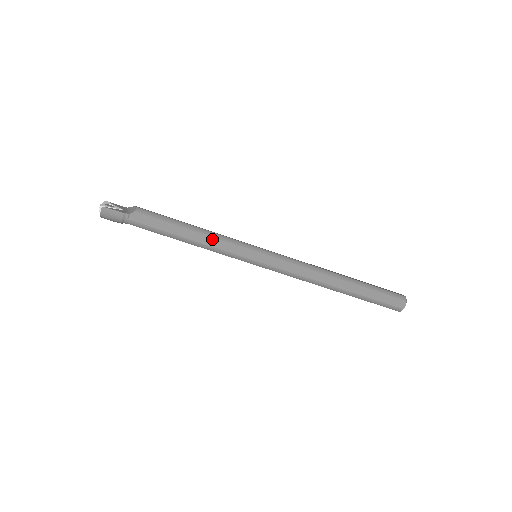
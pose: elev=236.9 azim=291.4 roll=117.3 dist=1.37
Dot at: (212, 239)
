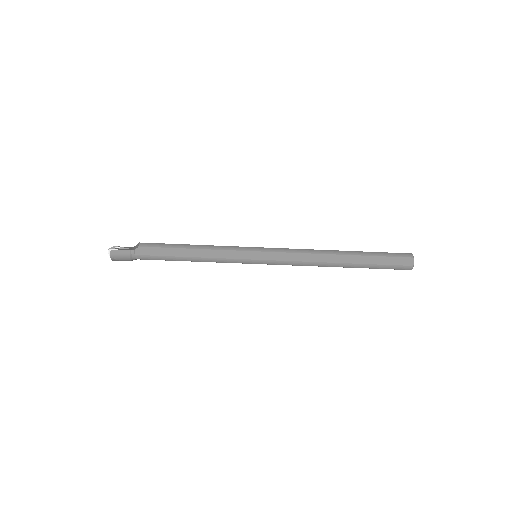
Dot at: (211, 251)
